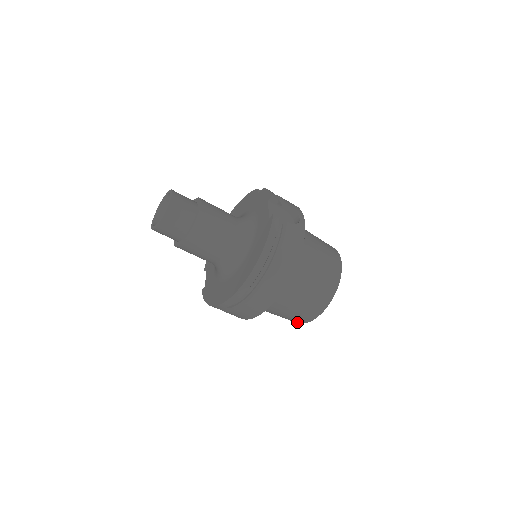
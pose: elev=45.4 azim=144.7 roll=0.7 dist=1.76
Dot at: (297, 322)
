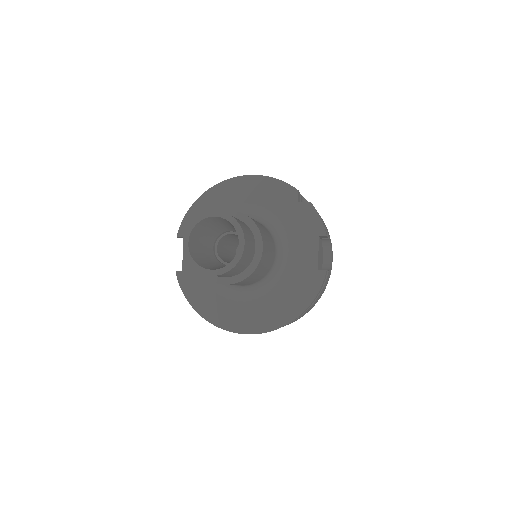
Dot at: occluded
